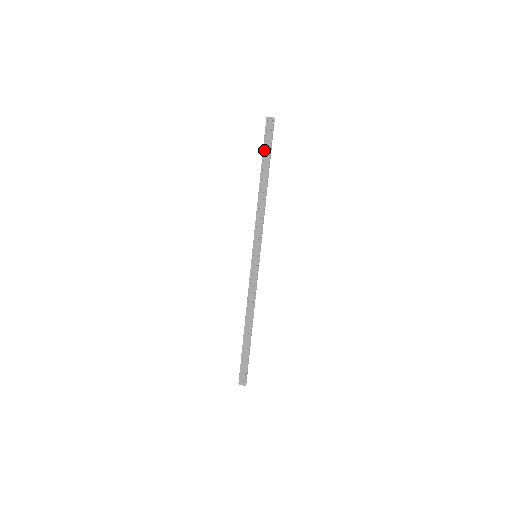
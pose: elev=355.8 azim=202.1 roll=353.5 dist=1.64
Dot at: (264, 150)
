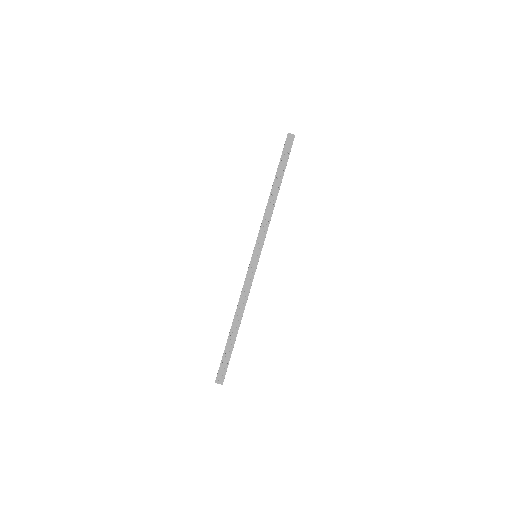
Dot at: (281, 160)
